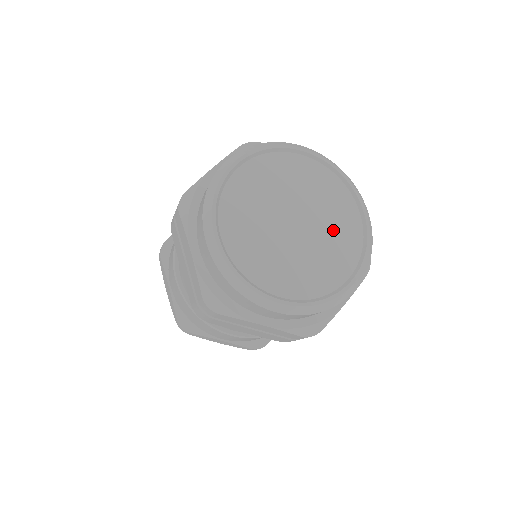
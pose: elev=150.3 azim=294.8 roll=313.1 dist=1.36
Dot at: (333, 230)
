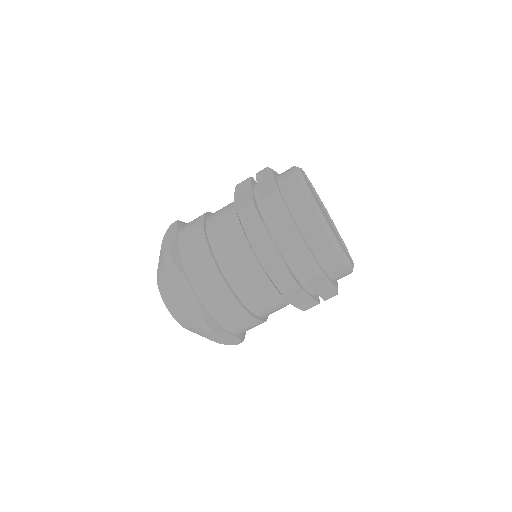
Dot at: (332, 226)
